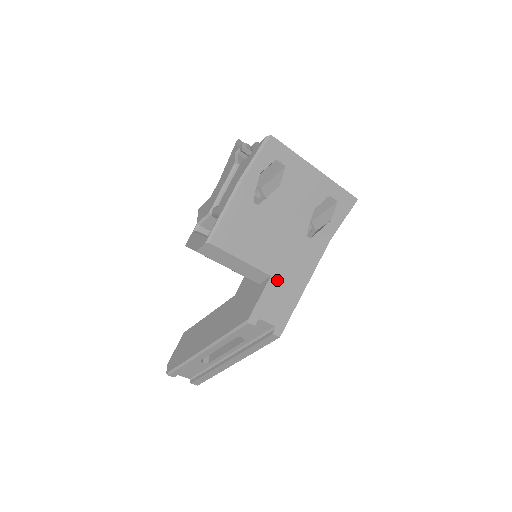
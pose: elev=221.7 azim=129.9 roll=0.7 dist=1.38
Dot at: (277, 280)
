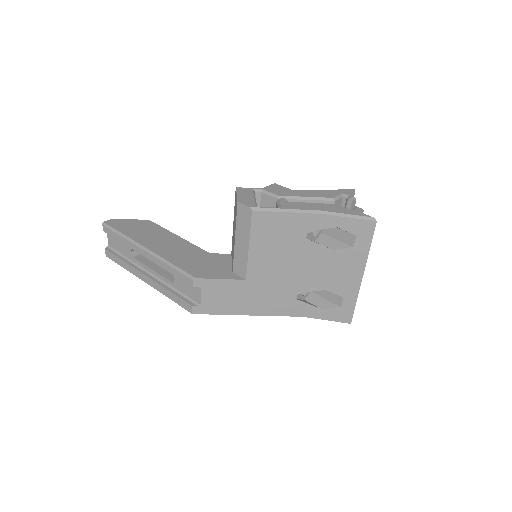
Dot at: (245, 287)
